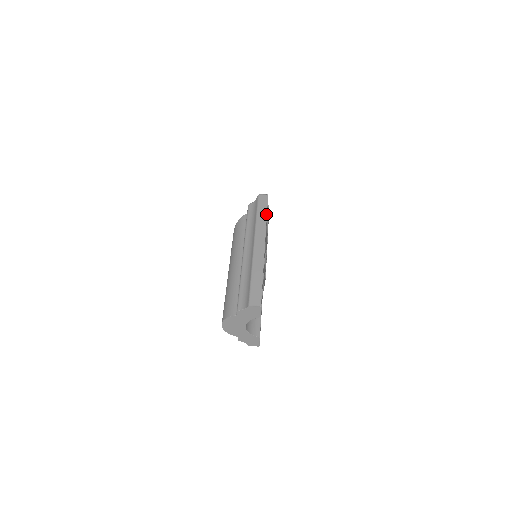
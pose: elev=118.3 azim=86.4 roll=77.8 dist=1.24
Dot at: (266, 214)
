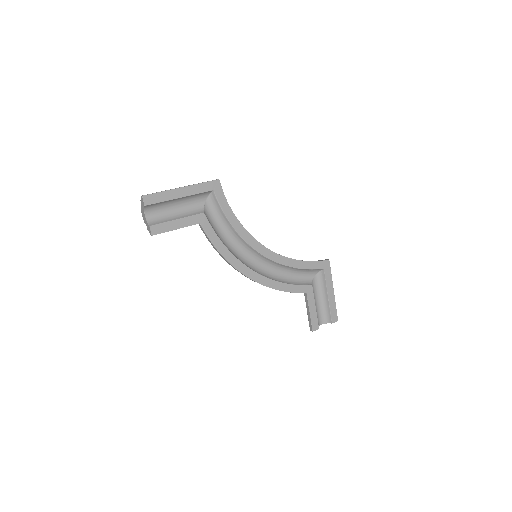
Dot at: (203, 182)
